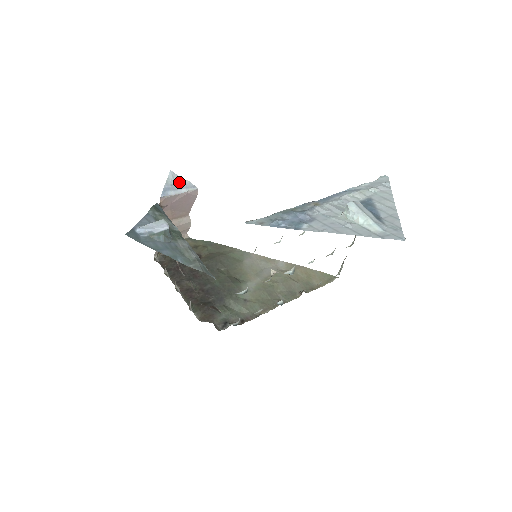
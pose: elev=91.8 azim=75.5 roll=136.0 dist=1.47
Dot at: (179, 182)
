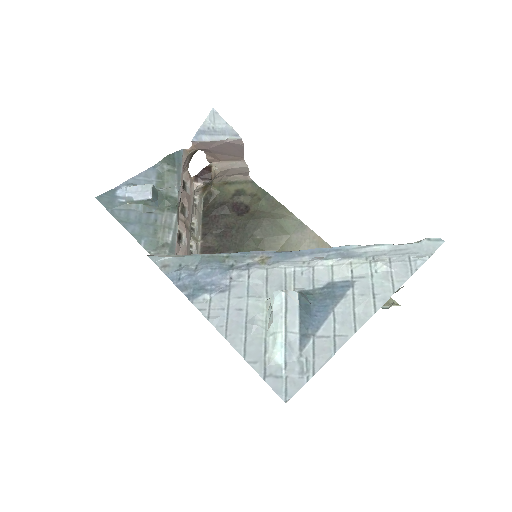
Dot at: (219, 125)
